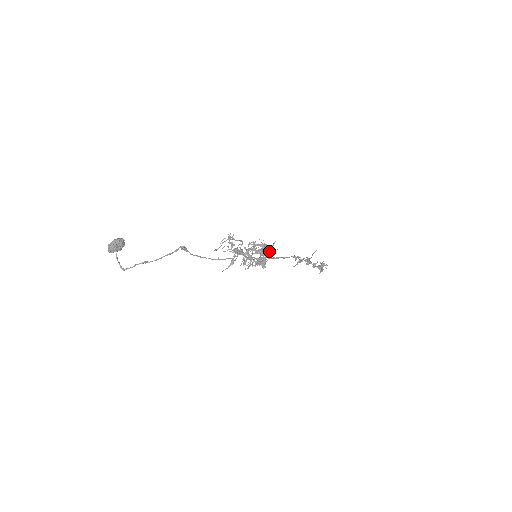
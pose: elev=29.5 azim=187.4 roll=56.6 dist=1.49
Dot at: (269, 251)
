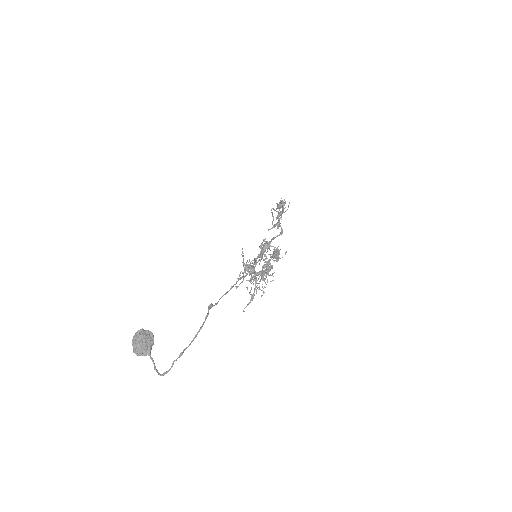
Dot at: occluded
